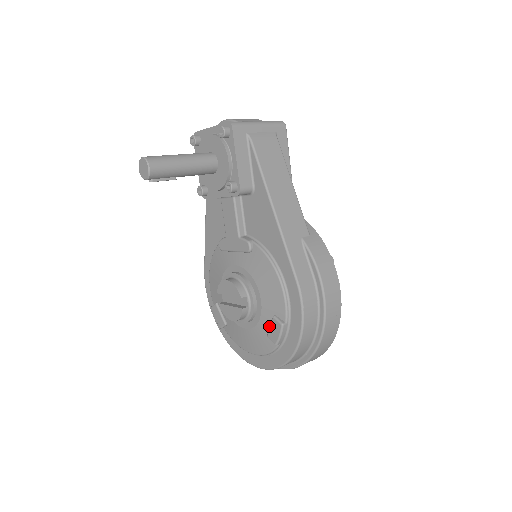
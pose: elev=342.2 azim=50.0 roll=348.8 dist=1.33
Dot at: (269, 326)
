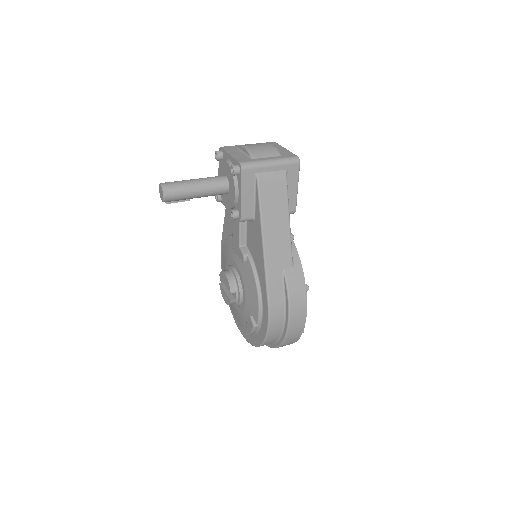
Dot at: occluded
